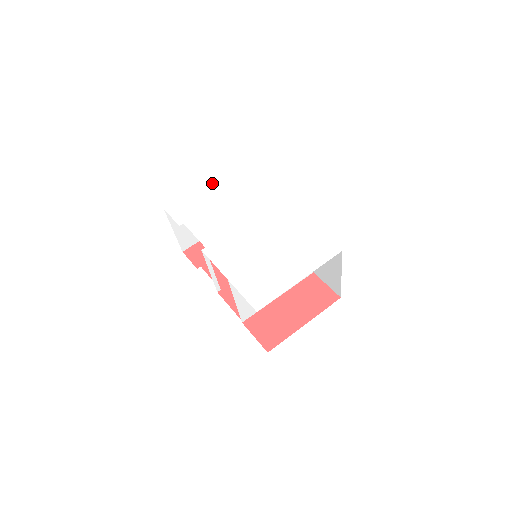
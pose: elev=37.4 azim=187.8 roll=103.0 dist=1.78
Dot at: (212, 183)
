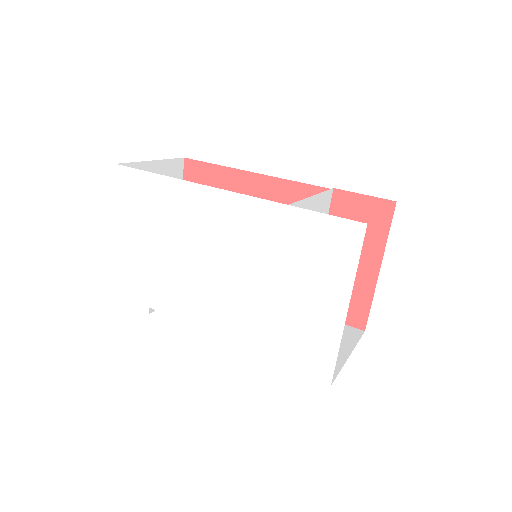
Dot at: (119, 223)
